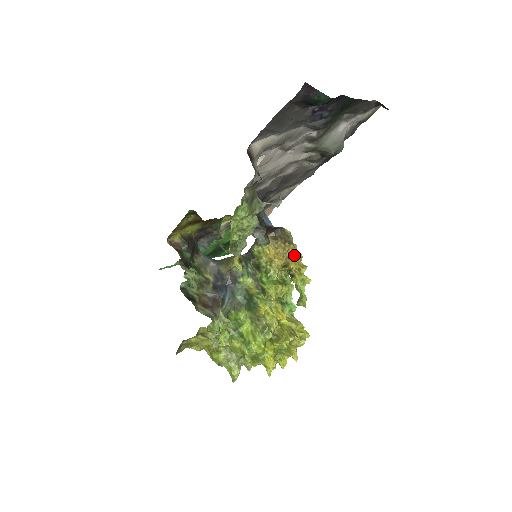
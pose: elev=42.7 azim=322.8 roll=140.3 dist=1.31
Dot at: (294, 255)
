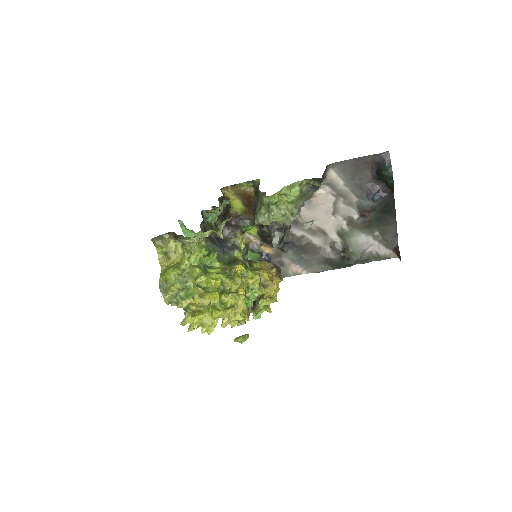
Dot at: (276, 285)
